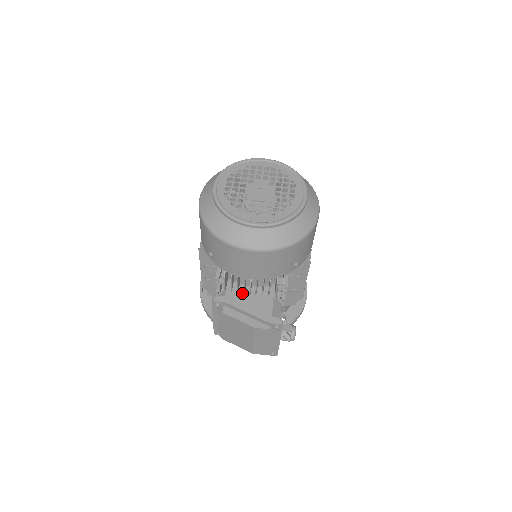
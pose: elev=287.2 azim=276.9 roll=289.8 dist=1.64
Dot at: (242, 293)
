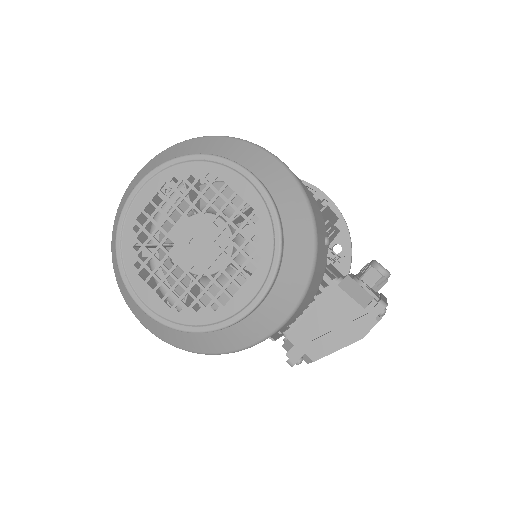
Dot at: (304, 321)
